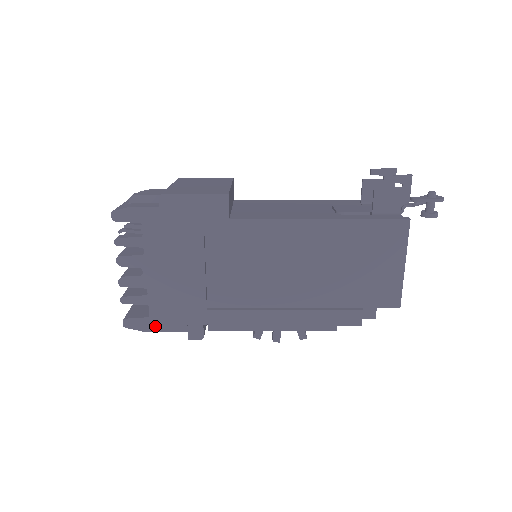
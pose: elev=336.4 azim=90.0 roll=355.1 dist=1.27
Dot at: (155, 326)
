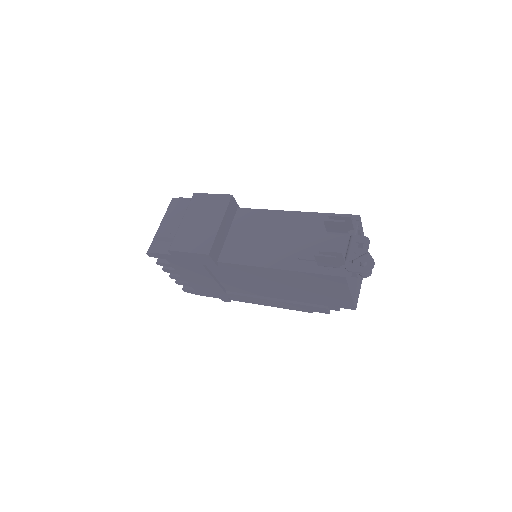
Dot at: (201, 294)
